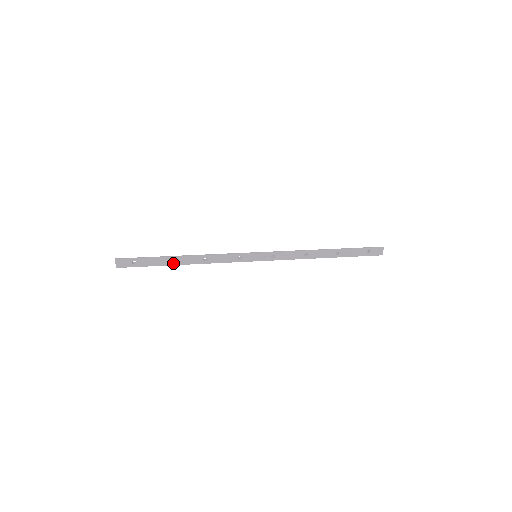
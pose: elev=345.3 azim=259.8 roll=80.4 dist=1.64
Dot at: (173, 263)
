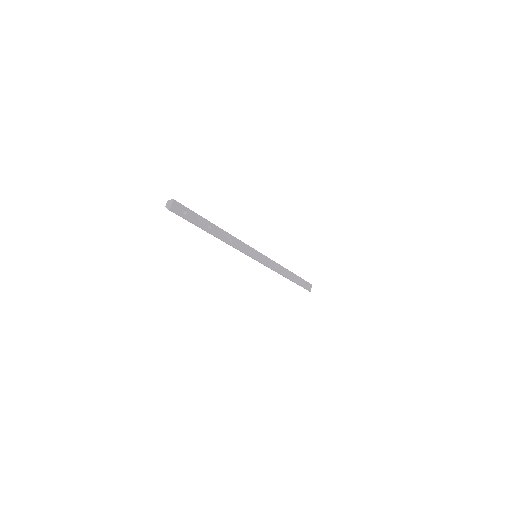
Dot at: (210, 231)
